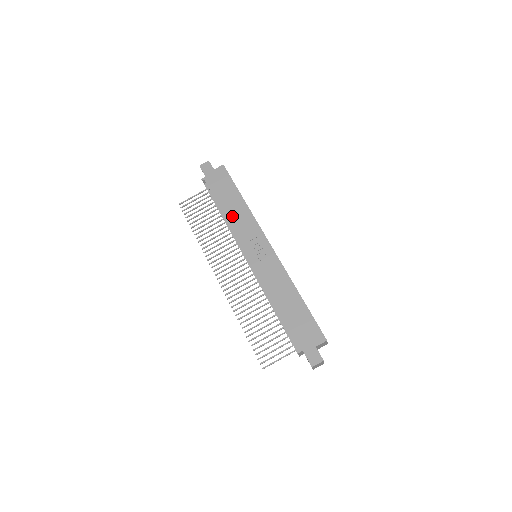
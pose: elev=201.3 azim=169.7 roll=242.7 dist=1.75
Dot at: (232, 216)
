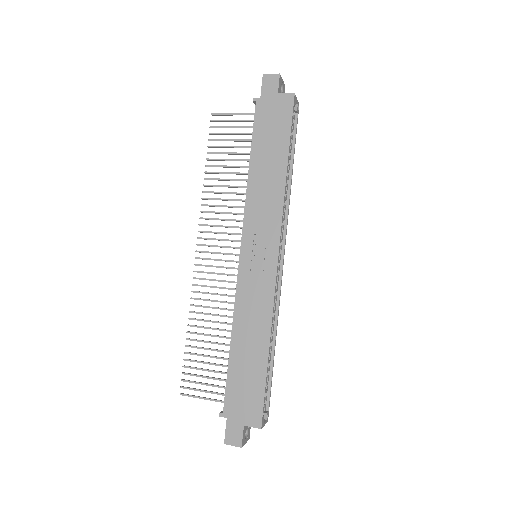
Dot at: (257, 183)
